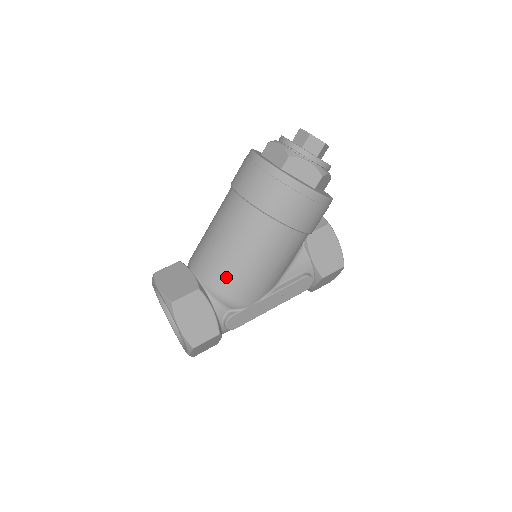
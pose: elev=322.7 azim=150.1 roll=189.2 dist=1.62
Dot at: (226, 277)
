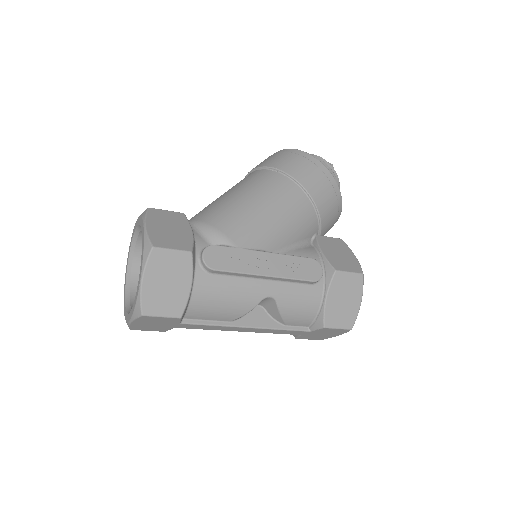
Dot at: (218, 210)
